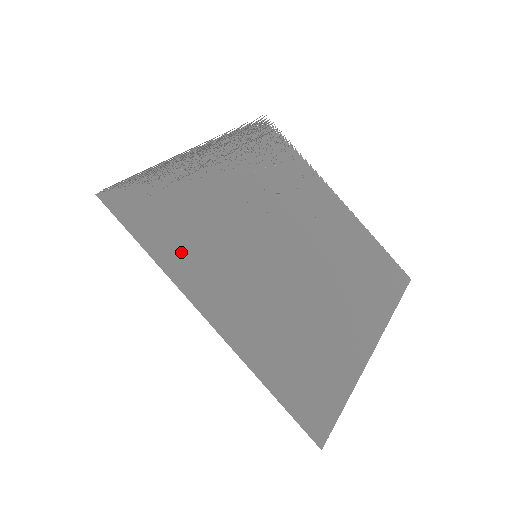
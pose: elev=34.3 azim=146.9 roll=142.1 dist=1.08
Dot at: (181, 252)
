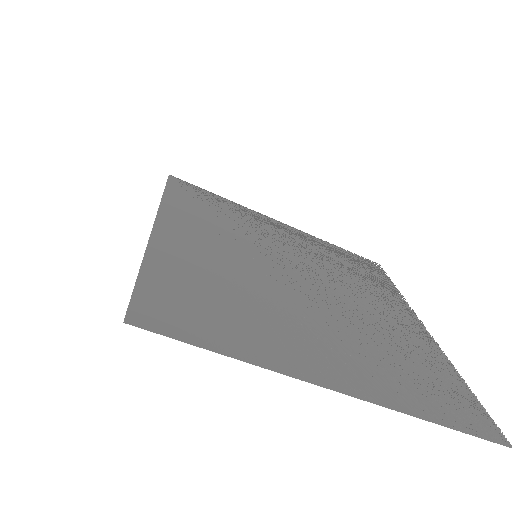
Dot at: (189, 210)
